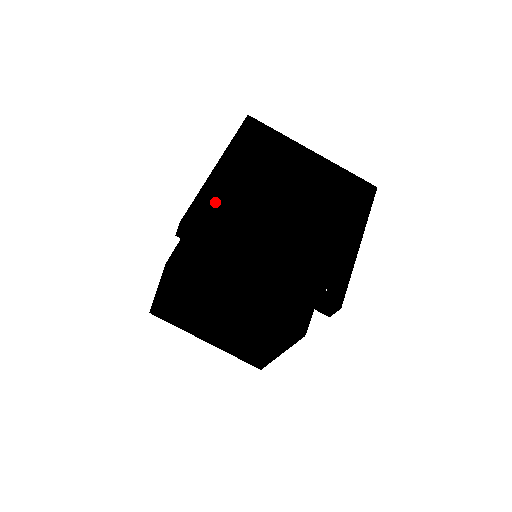
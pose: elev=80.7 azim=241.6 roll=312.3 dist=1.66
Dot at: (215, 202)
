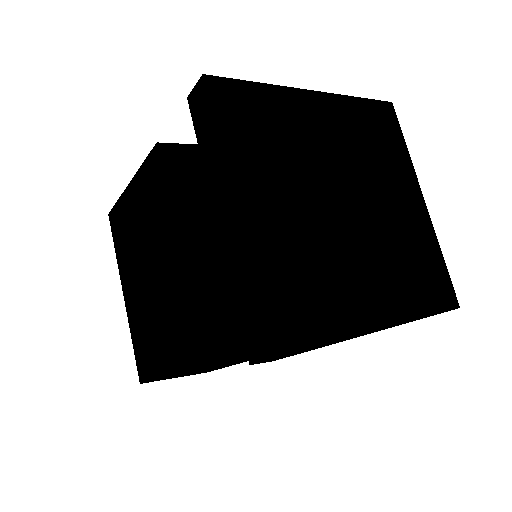
Dot at: (265, 107)
